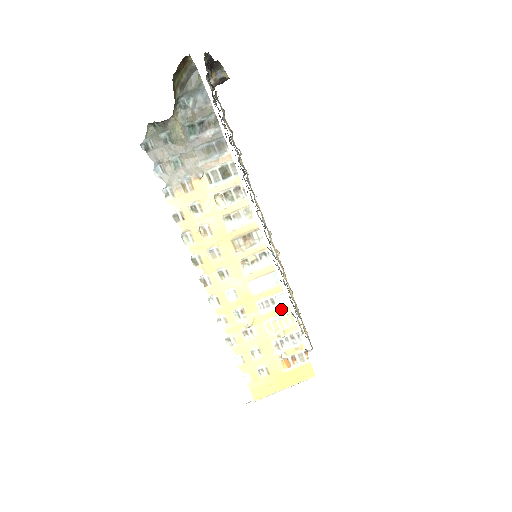
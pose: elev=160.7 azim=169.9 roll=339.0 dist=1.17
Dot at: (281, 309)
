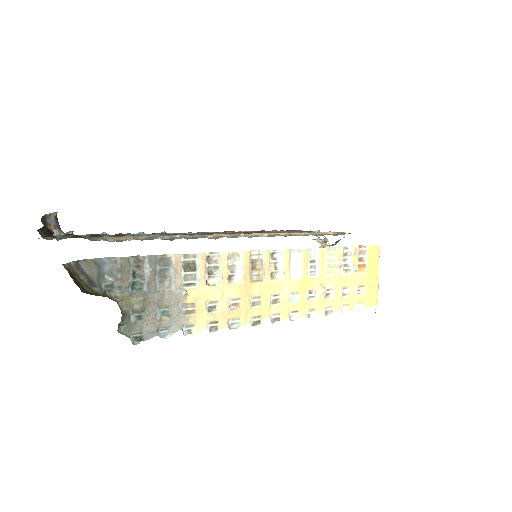
Dot at: (321, 256)
